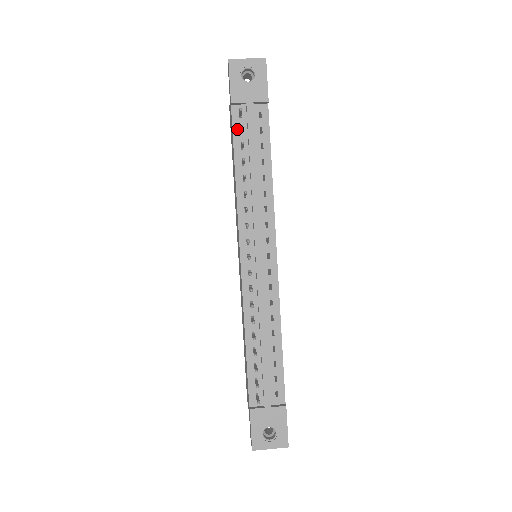
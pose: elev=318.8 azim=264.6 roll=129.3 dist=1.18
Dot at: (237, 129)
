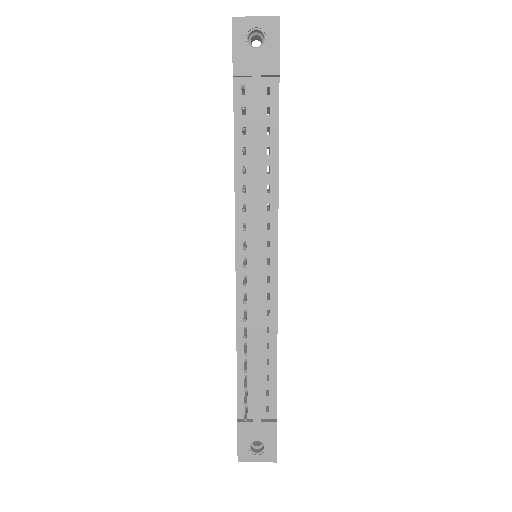
Dot at: (239, 108)
